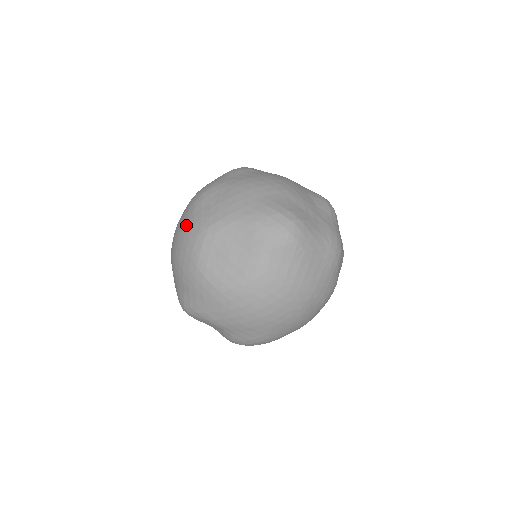
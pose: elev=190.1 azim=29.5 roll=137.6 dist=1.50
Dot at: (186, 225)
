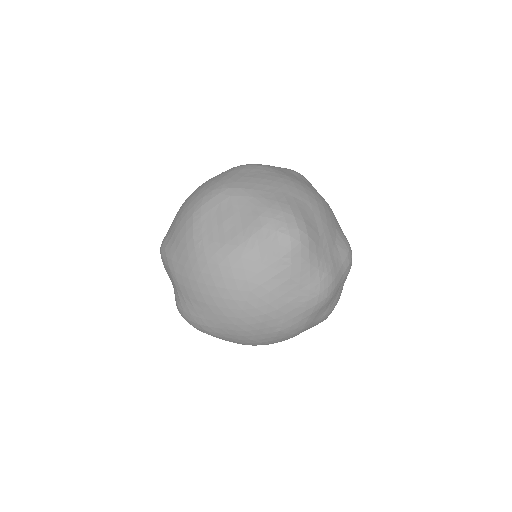
Dot at: (214, 178)
